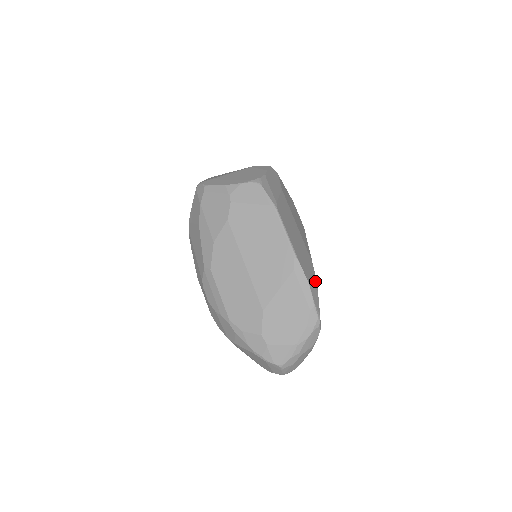
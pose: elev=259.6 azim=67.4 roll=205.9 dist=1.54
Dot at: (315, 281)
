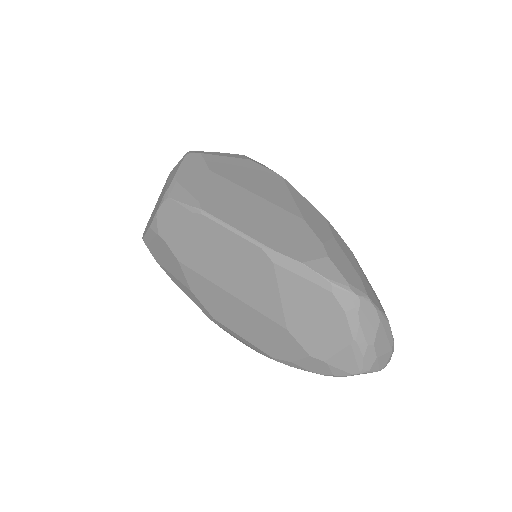
Dot at: (317, 245)
